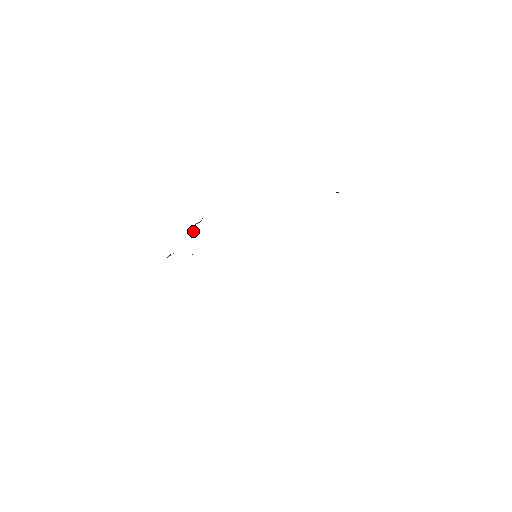
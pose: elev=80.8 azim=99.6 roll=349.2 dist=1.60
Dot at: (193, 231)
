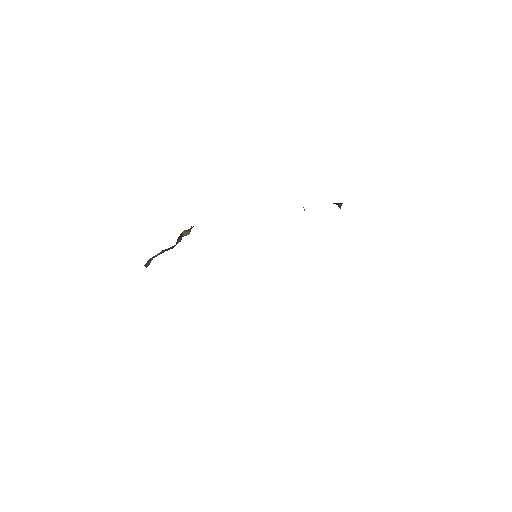
Dot at: (179, 238)
